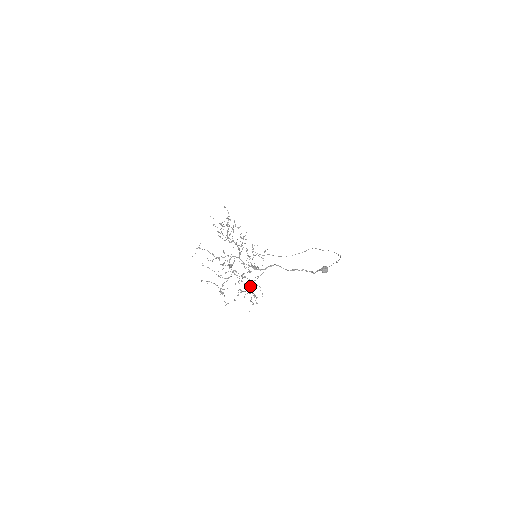
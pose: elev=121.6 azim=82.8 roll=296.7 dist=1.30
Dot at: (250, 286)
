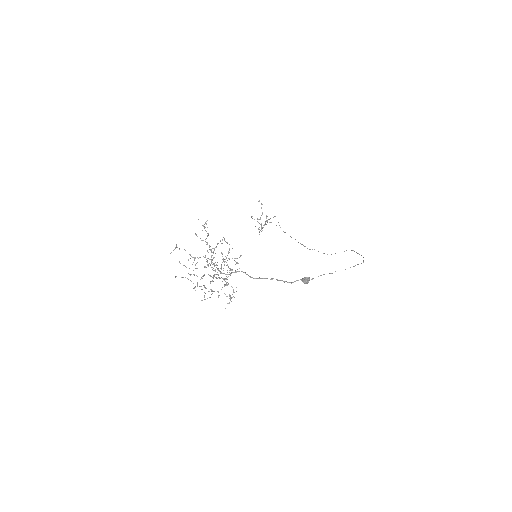
Dot at: (222, 287)
